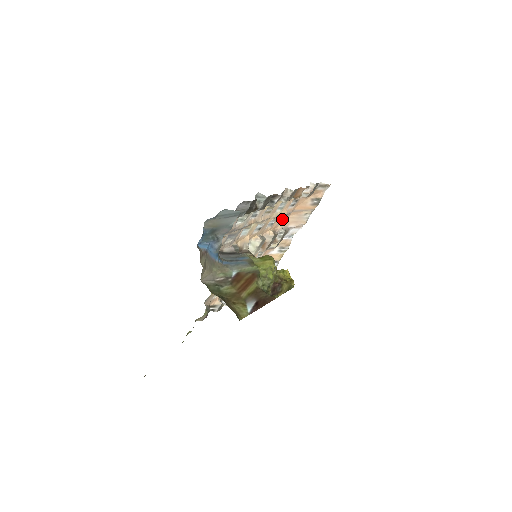
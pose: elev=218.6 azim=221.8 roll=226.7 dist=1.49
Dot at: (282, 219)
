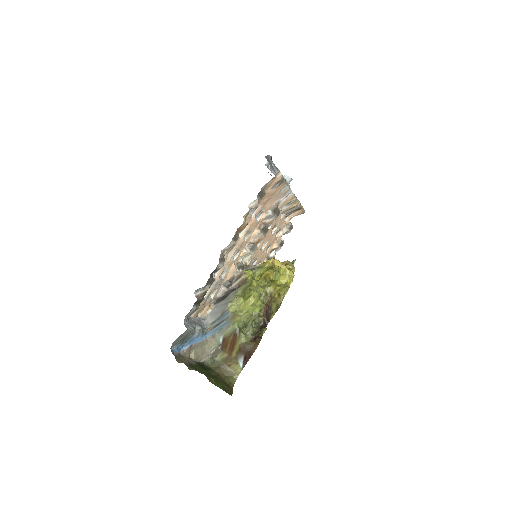
Dot at: (259, 214)
